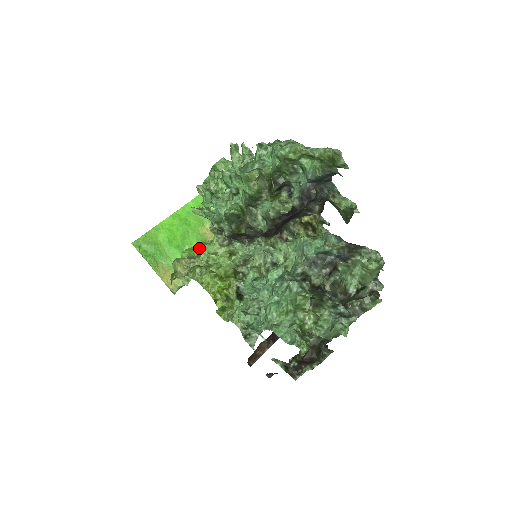
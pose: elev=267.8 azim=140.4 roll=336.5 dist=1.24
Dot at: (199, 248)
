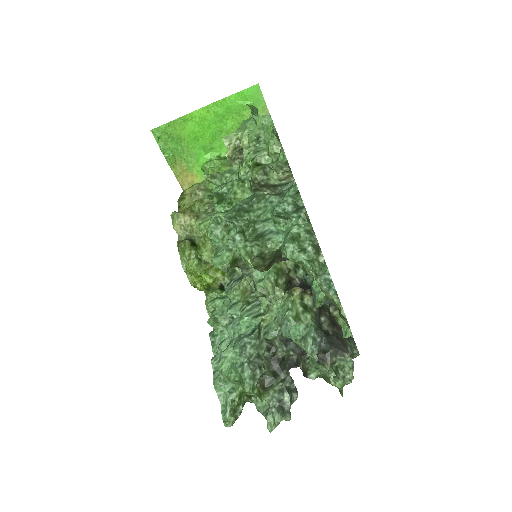
Dot at: occluded
